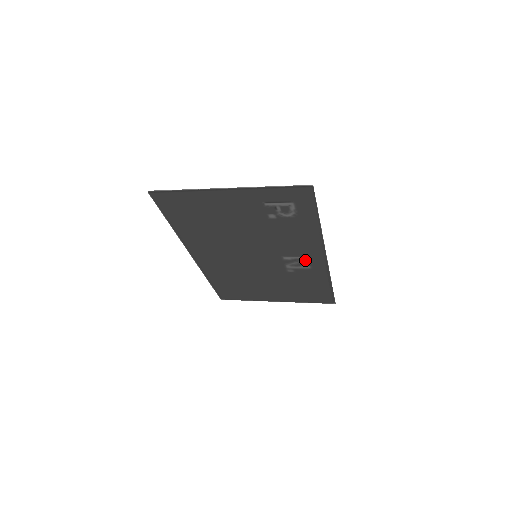
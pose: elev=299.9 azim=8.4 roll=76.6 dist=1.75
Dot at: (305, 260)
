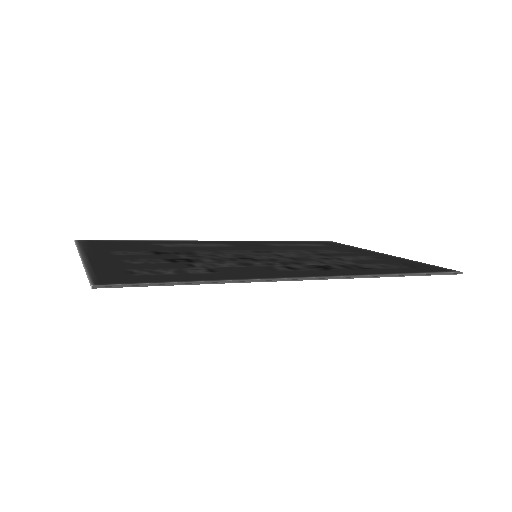
Dot at: occluded
